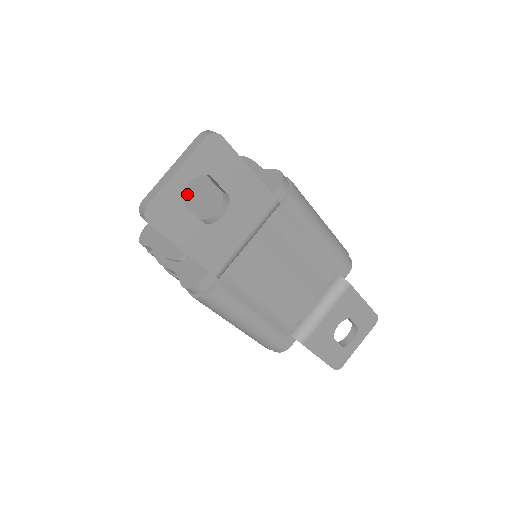
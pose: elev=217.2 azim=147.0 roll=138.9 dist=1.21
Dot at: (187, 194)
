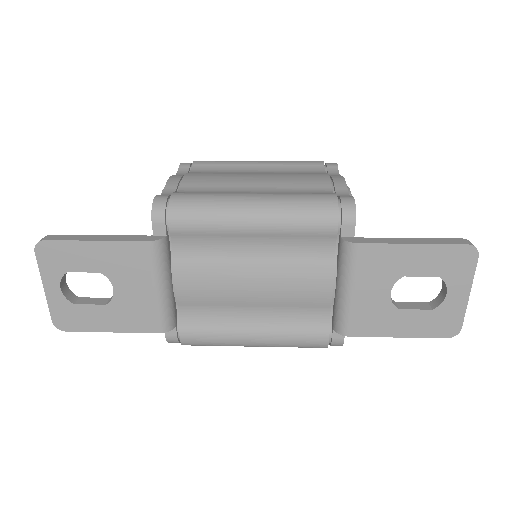
Dot at: occluded
